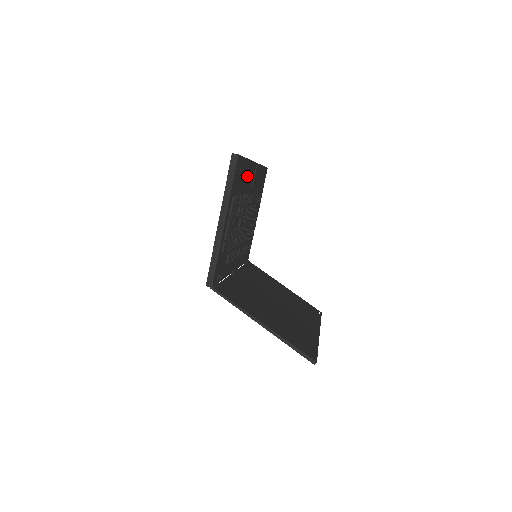
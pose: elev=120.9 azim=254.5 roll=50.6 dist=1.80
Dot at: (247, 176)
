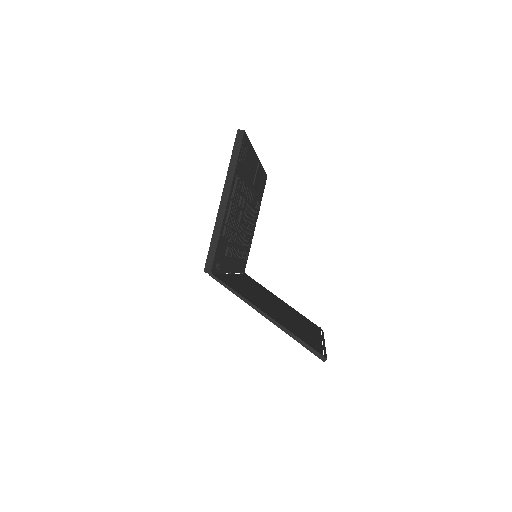
Dot at: (250, 166)
